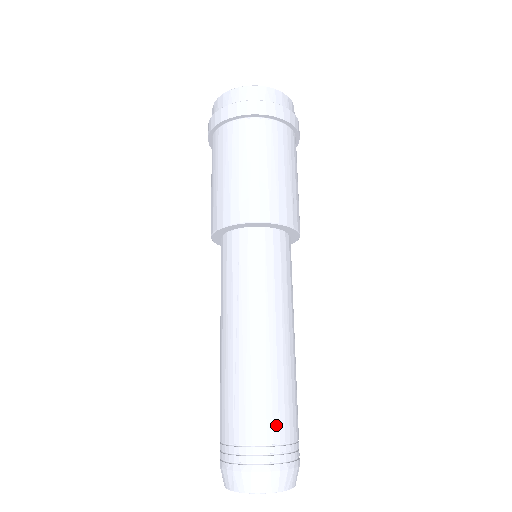
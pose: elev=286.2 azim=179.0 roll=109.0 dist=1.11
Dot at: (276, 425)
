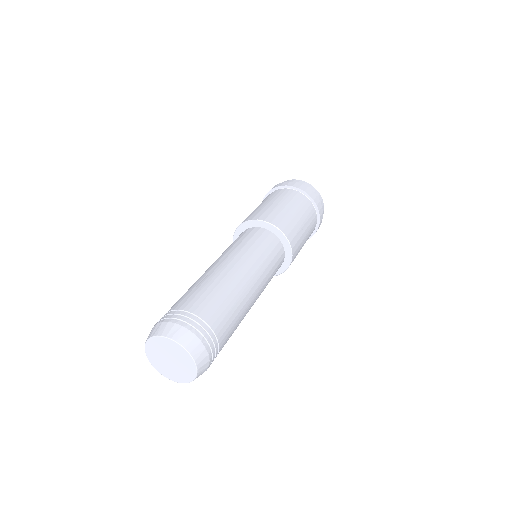
Dot at: (211, 312)
